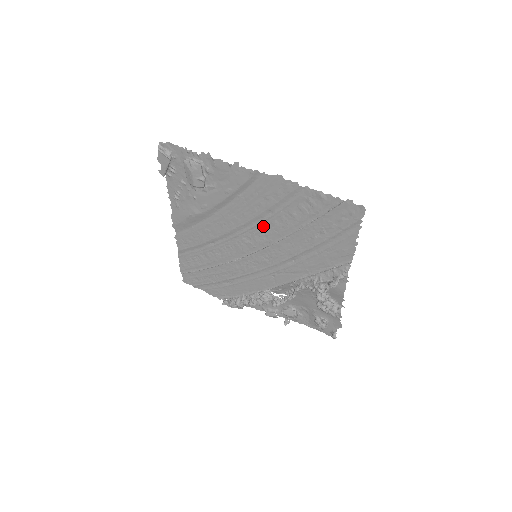
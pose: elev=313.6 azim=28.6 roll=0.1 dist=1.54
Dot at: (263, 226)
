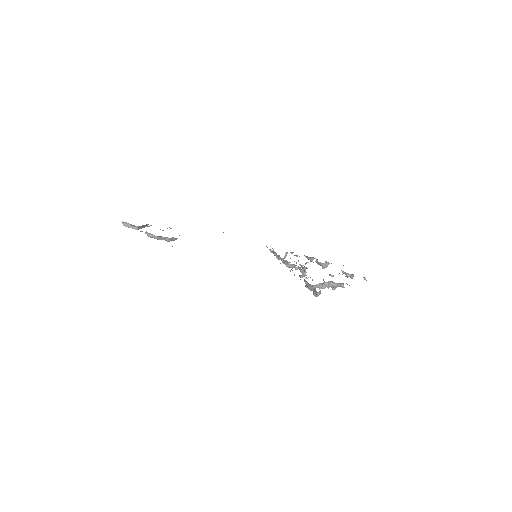
Dot at: occluded
